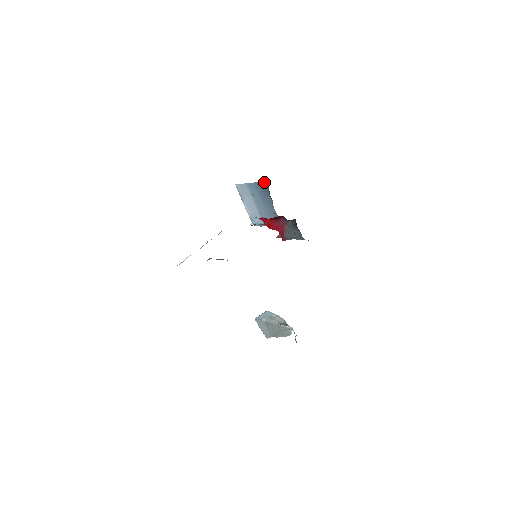
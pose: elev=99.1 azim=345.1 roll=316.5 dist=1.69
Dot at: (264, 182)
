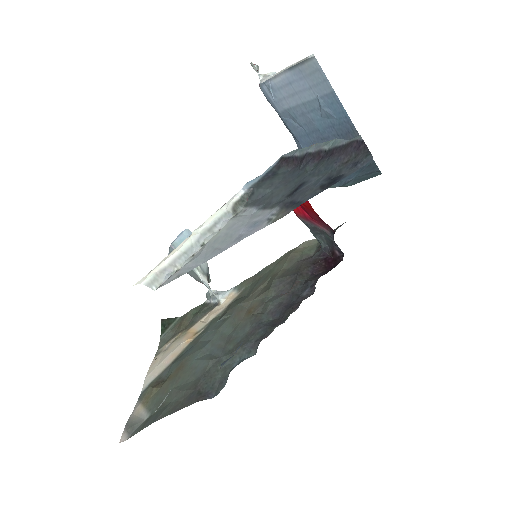
Dot at: occluded
